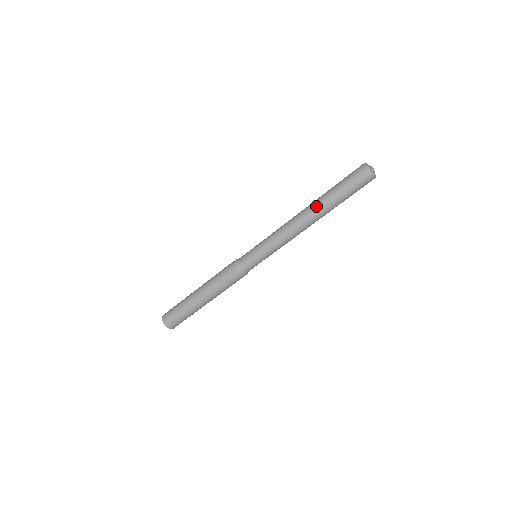
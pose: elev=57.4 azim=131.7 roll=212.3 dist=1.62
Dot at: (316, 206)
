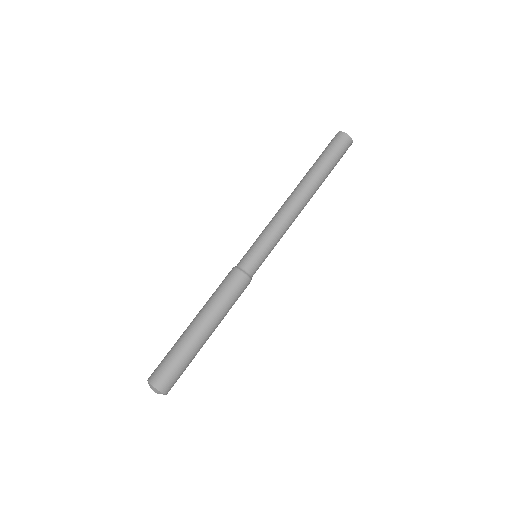
Dot at: (306, 179)
